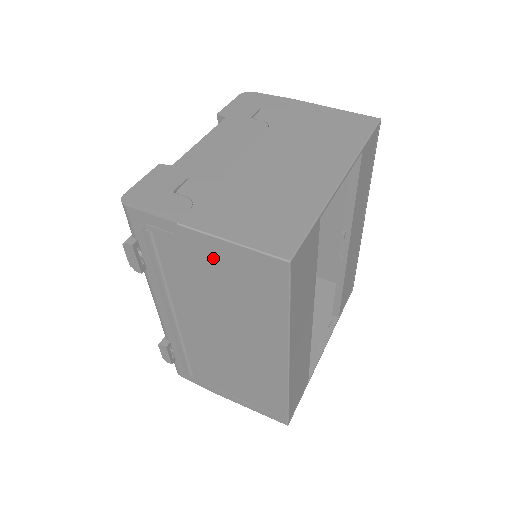
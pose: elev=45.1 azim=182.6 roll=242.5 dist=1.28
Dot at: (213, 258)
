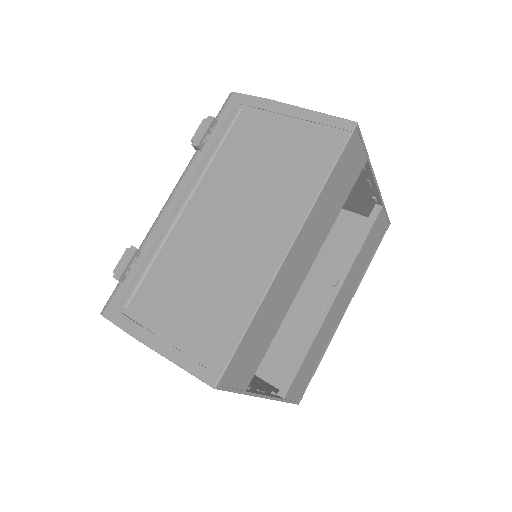
Dot at: (285, 128)
